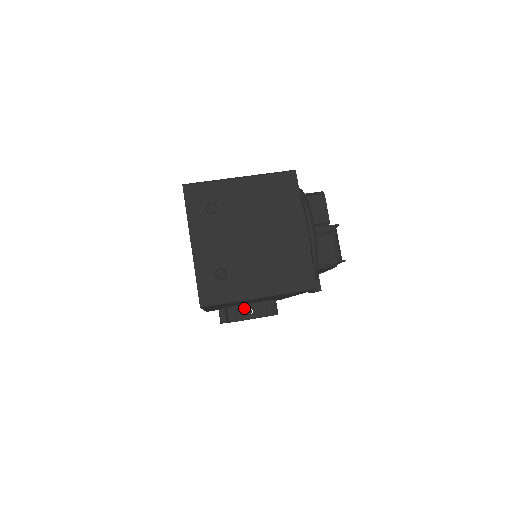
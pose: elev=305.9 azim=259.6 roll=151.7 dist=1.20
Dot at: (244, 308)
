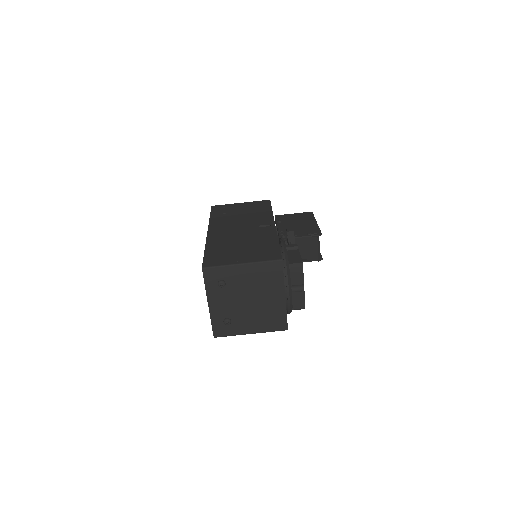
Dot at: occluded
